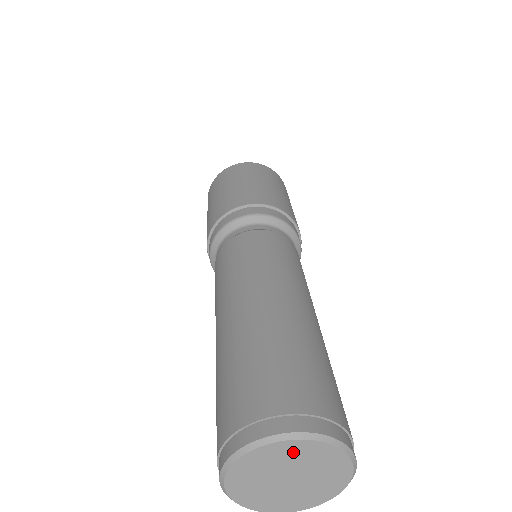
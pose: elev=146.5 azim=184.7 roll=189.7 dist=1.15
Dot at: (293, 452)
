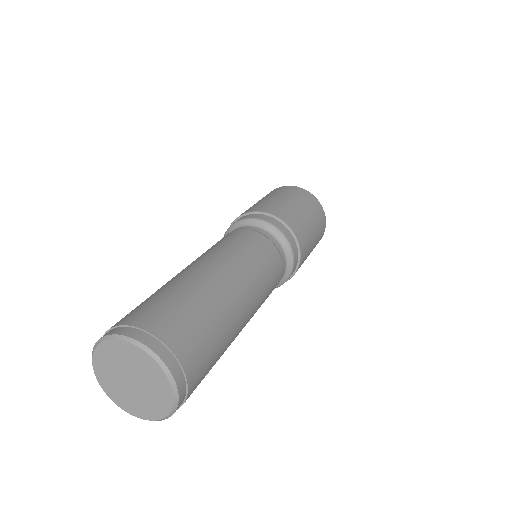
Dot at: (138, 359)
